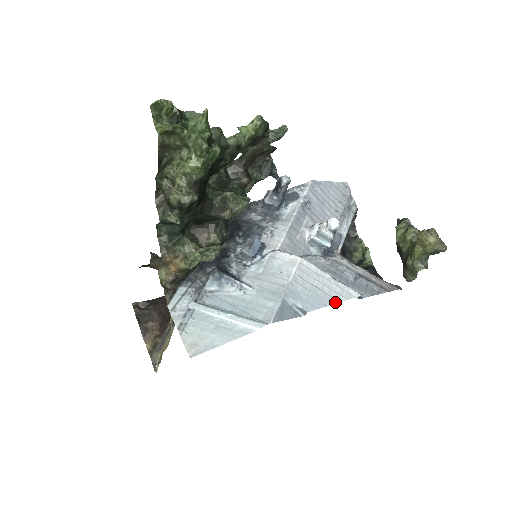
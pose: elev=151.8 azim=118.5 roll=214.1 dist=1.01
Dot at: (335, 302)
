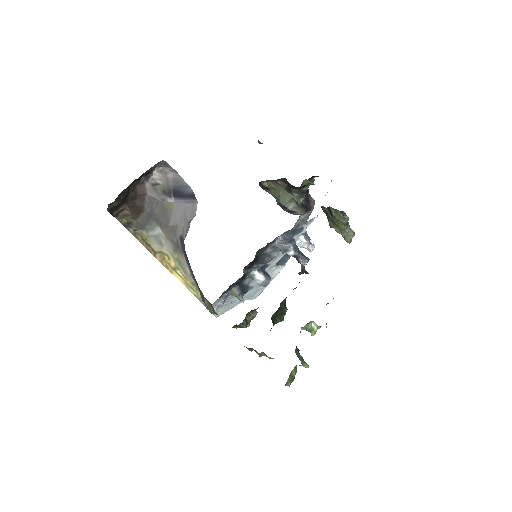
Dot at: occluded
